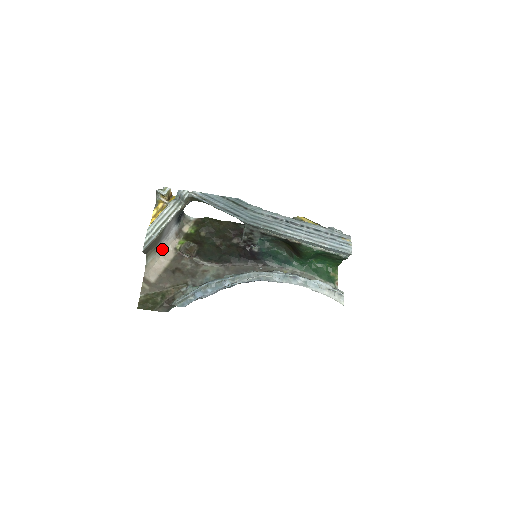
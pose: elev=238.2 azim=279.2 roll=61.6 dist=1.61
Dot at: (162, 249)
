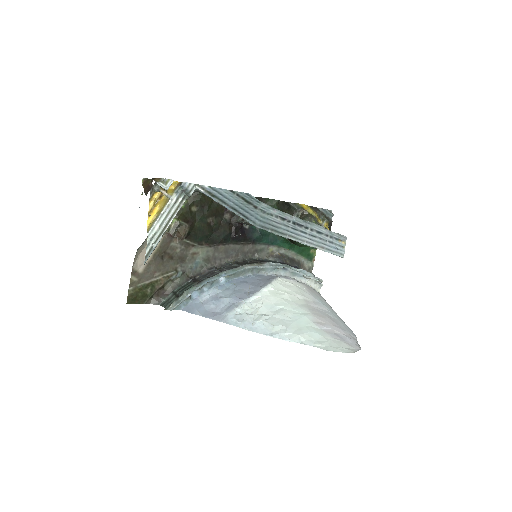
Dot at: occluded
